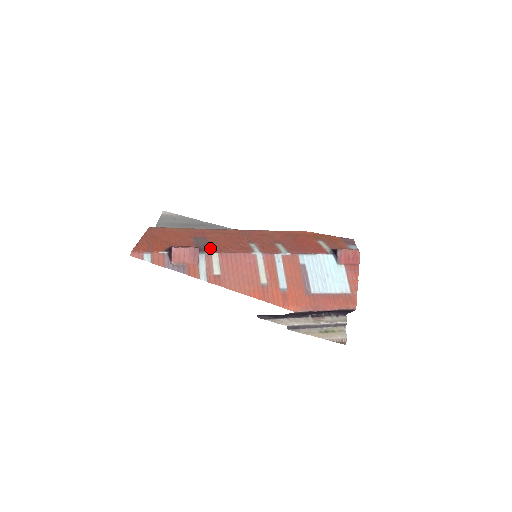
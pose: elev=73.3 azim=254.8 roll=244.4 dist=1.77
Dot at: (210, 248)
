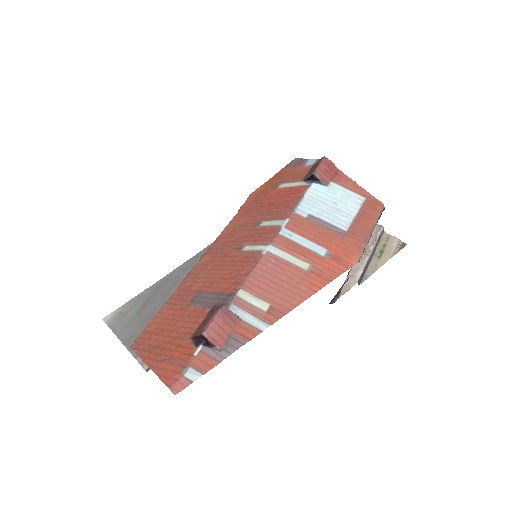
Dot at: (225, 293)
